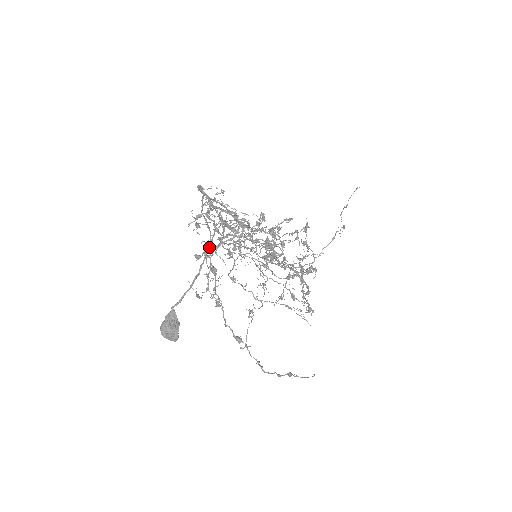
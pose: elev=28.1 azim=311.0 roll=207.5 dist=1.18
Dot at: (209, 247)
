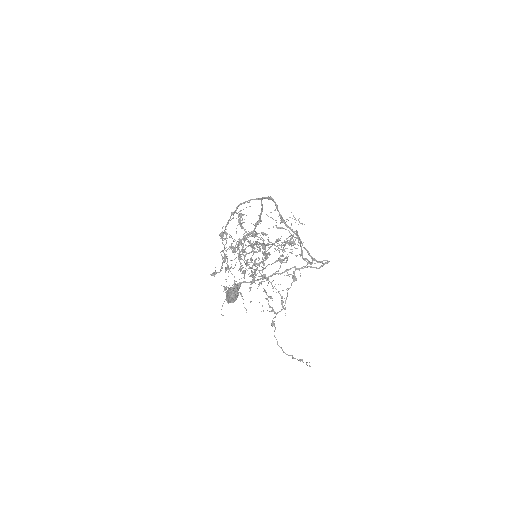
Dot at: occluded
